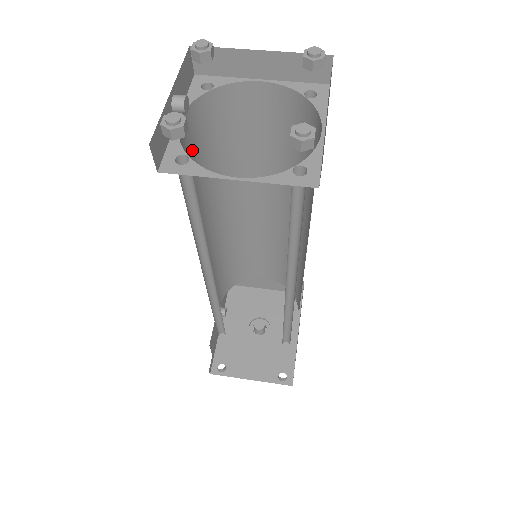
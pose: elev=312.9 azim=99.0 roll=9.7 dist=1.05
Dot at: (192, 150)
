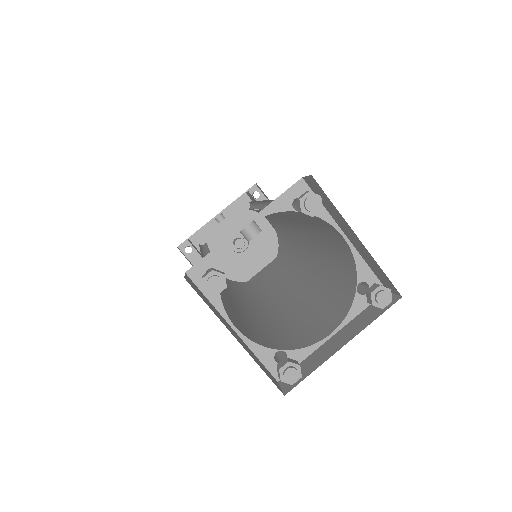
Dot at: occluded
